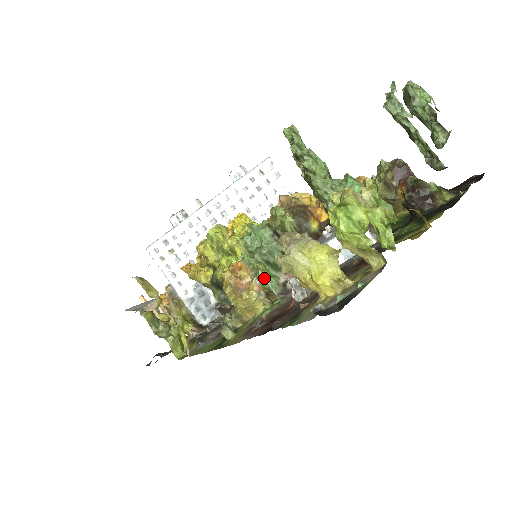
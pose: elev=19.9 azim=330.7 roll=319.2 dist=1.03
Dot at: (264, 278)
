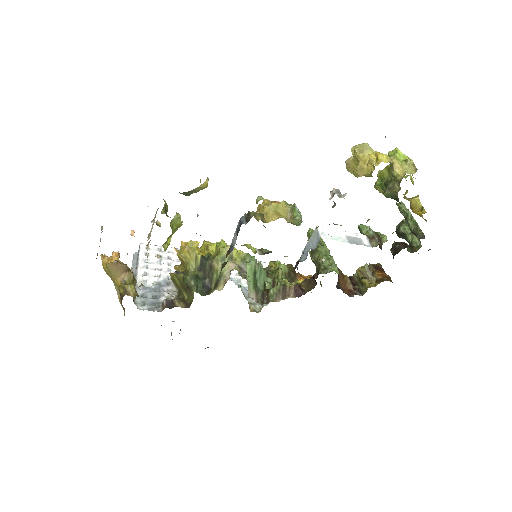
Dot at: (297, 209)
